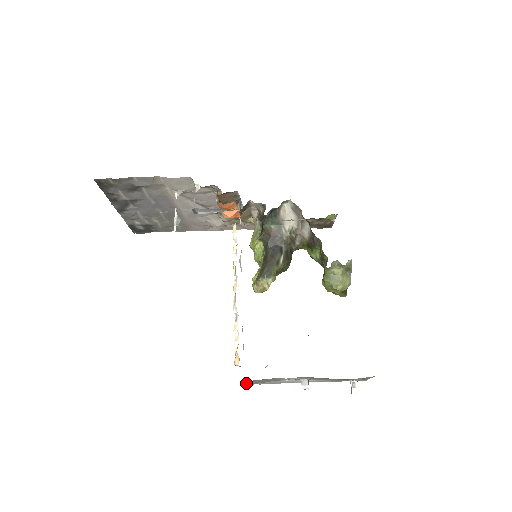
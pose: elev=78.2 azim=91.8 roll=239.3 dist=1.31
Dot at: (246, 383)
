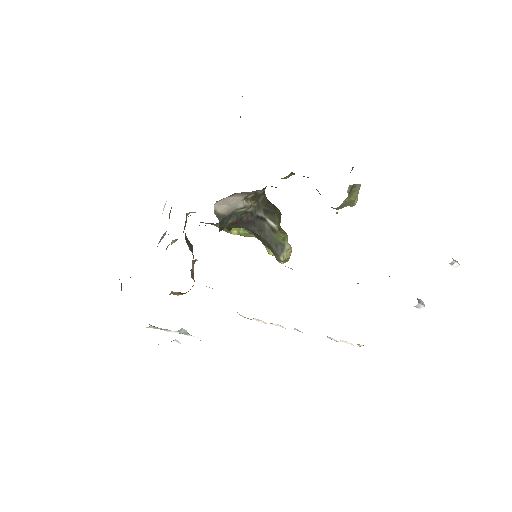
Dot at: occluded
